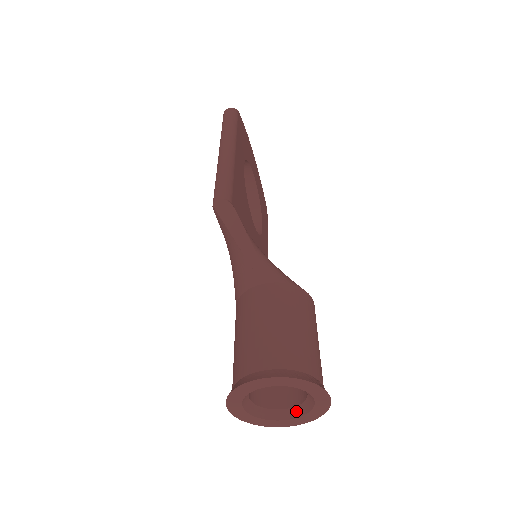
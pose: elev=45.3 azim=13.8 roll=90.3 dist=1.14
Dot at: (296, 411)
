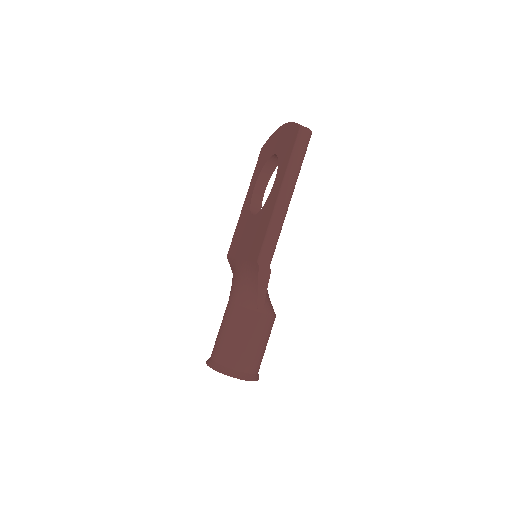
Dot at: occluded
